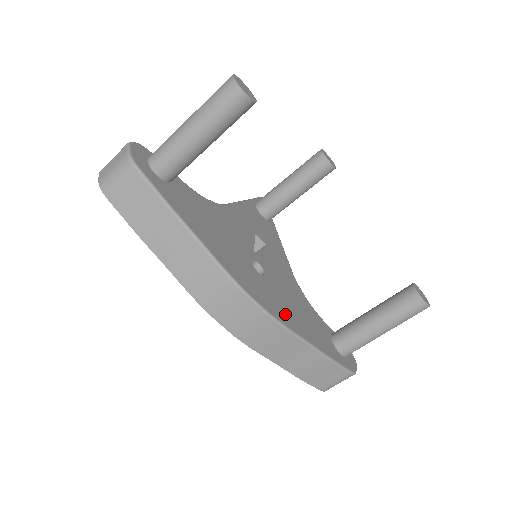
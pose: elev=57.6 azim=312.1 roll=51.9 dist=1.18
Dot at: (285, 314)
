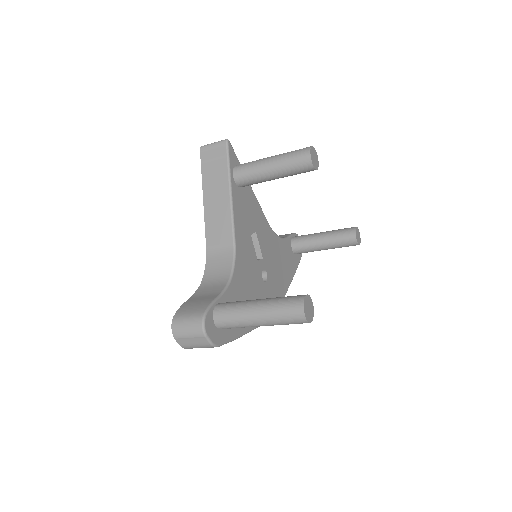
Dot at: (281, 288)
